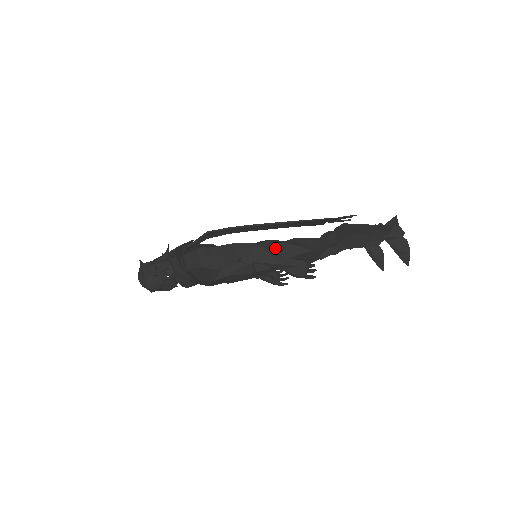
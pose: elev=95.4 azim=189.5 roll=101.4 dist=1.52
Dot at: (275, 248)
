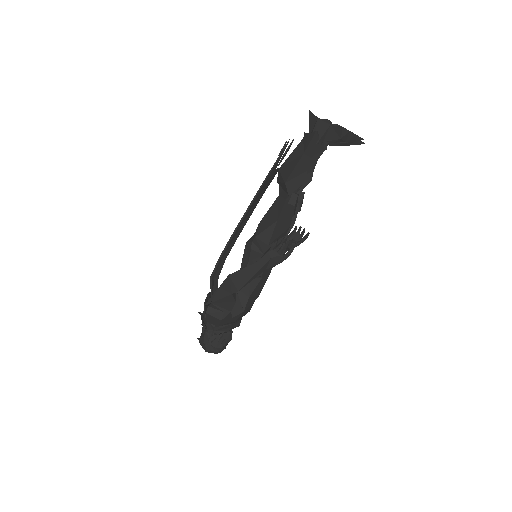
Dot at: (253, 248)
